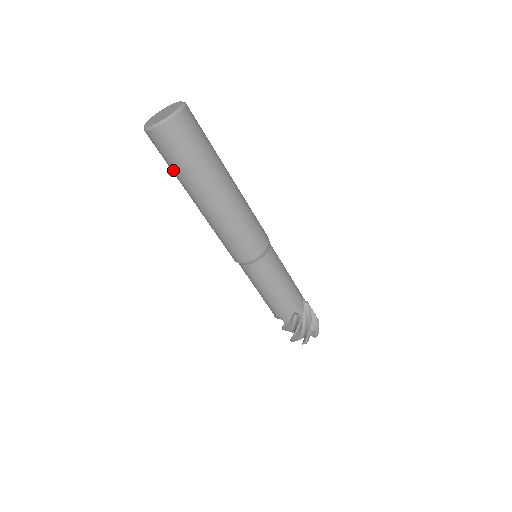
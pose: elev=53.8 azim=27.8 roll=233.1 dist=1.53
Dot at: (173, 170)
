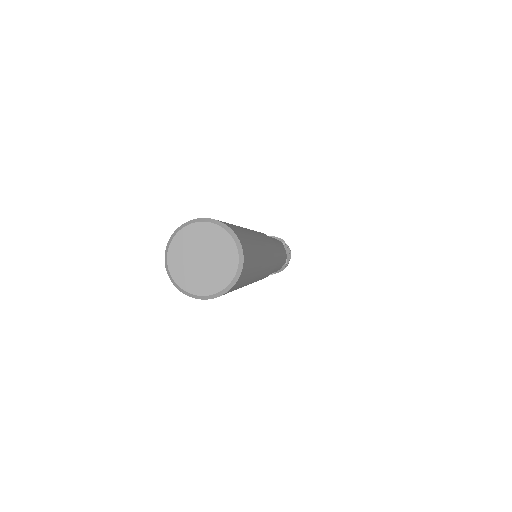
Dot at: occluded
